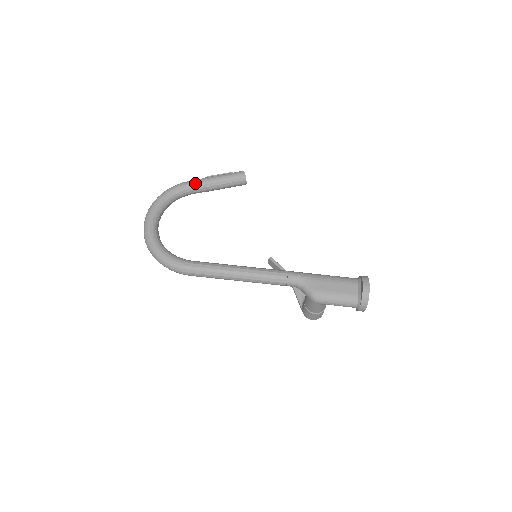
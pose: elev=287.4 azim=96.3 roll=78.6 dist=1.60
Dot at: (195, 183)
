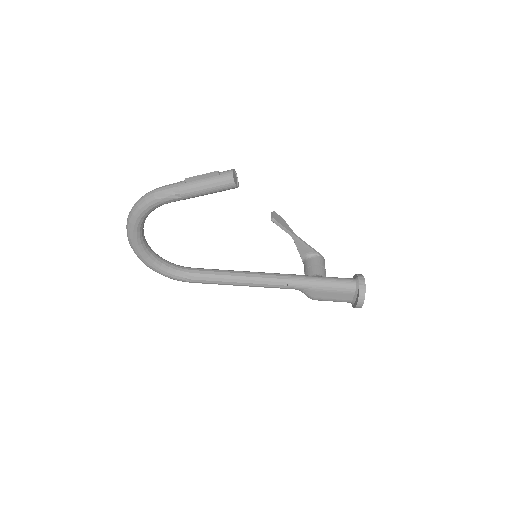
Dot at: (172, 199)
